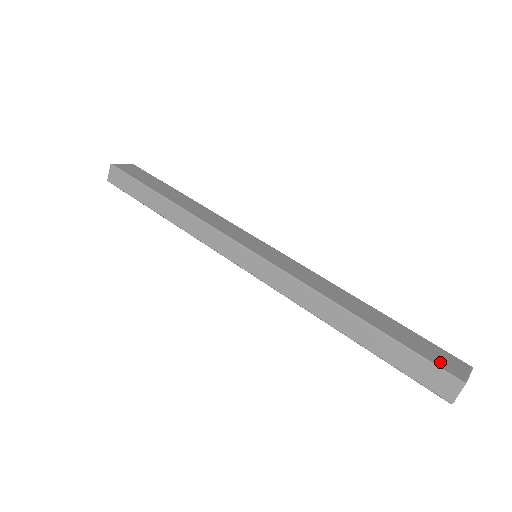
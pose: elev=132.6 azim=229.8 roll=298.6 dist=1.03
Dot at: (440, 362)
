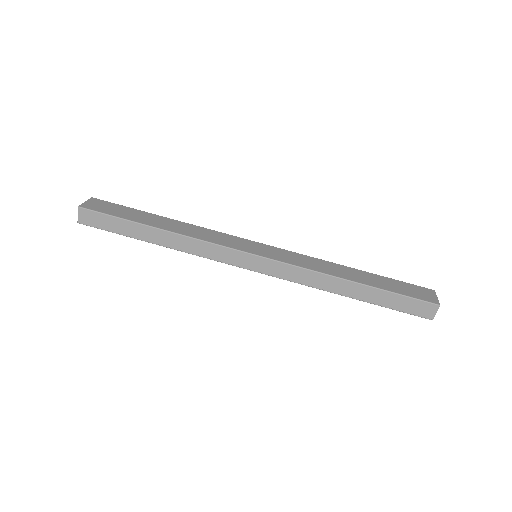
Dot at: (420, 296)
